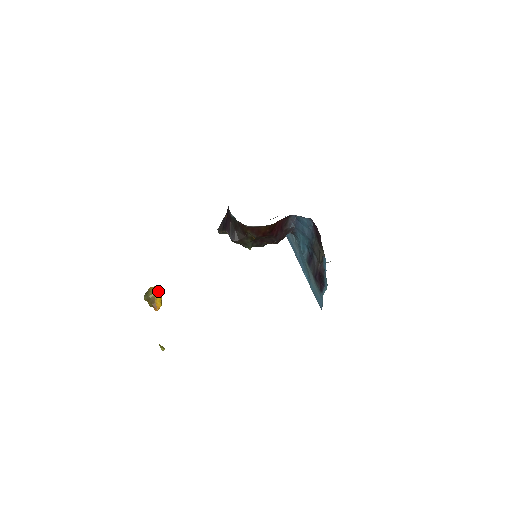
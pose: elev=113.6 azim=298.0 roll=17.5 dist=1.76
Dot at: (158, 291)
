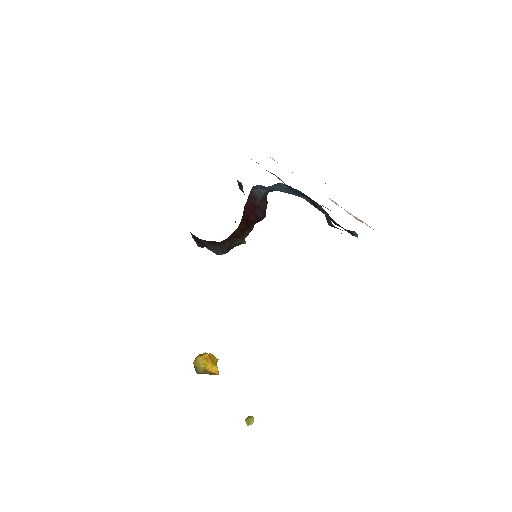
Dot at: (202, 361)
